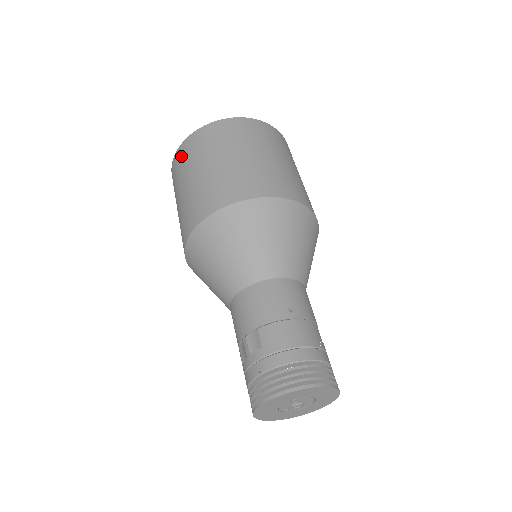
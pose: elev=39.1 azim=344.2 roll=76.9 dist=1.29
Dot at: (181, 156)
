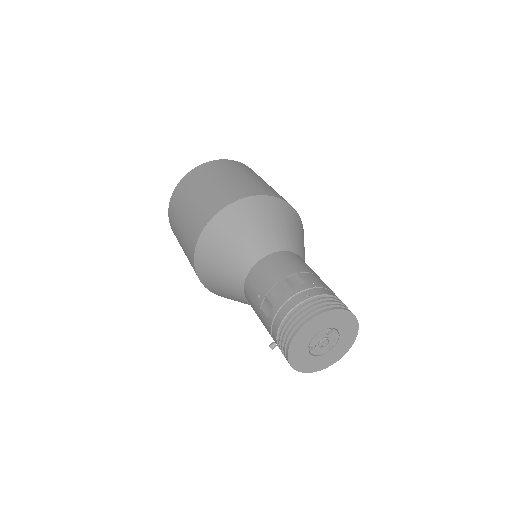
Dot at: (205, 169)
